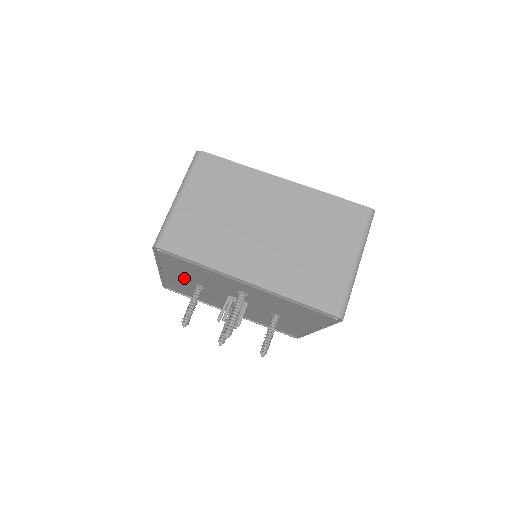
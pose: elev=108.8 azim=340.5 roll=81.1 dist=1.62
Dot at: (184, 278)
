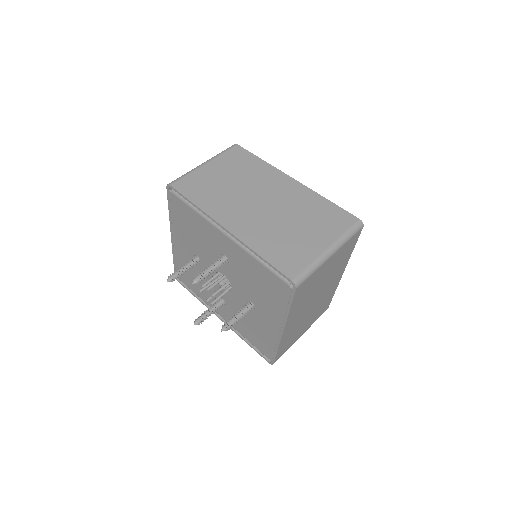
Dot at: (187, 245)
